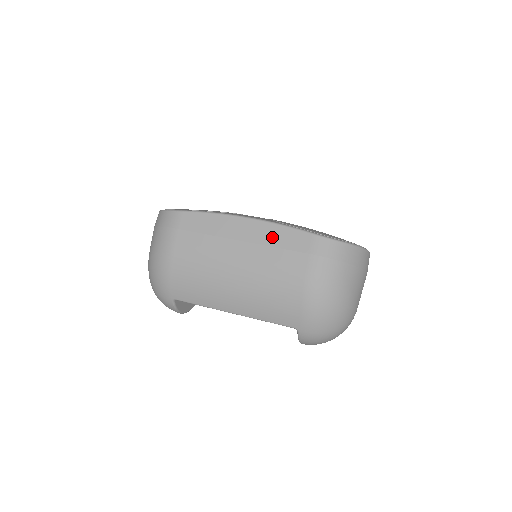
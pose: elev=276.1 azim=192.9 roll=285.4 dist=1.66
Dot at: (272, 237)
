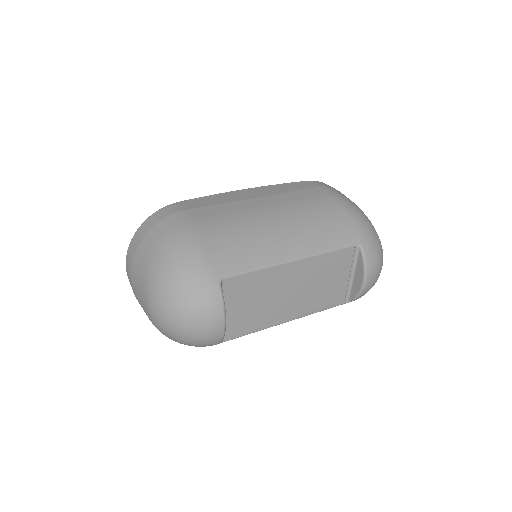
Dot at: (279, 189)
